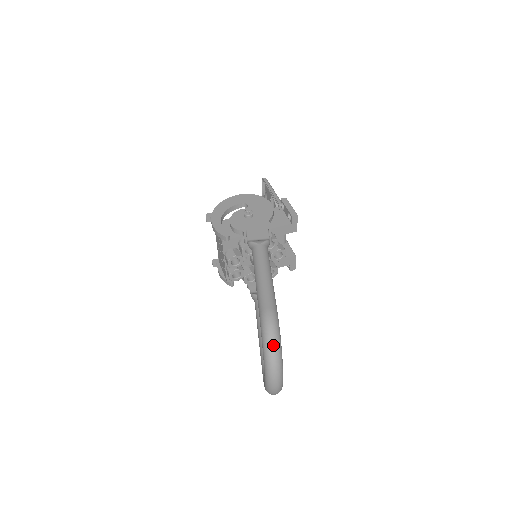
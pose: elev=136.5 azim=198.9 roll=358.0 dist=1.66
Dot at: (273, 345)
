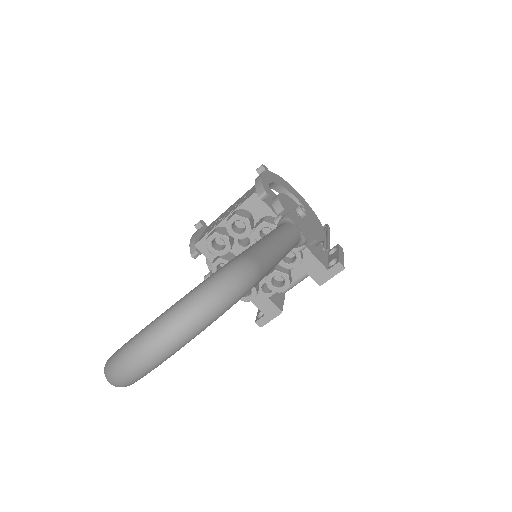
Dot at: (217, 297)
